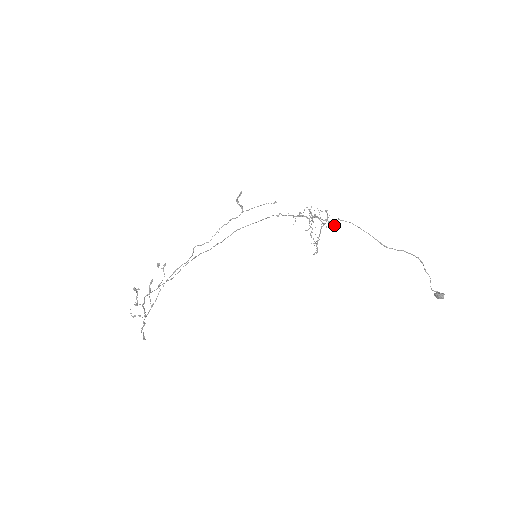
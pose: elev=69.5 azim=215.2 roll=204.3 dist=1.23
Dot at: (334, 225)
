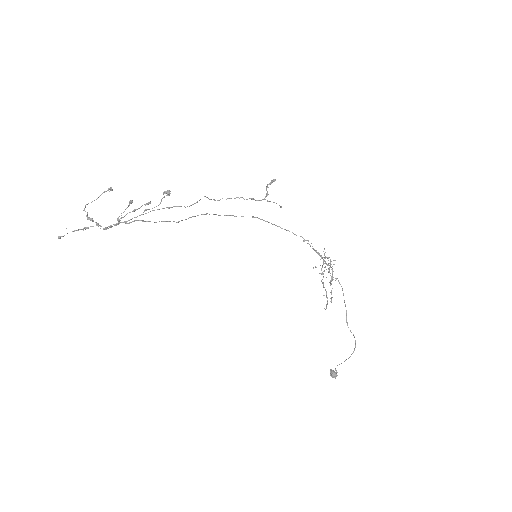
Dot at: occluded
